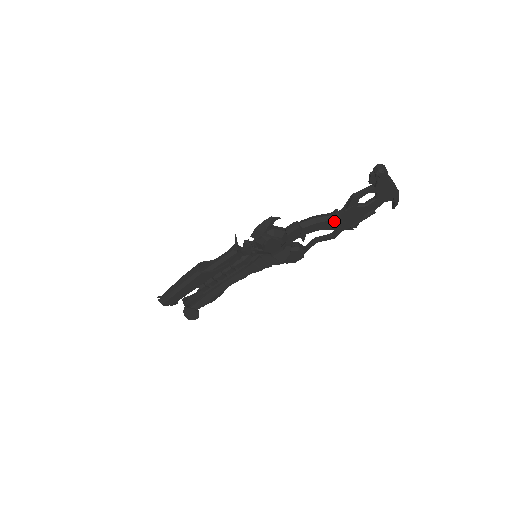
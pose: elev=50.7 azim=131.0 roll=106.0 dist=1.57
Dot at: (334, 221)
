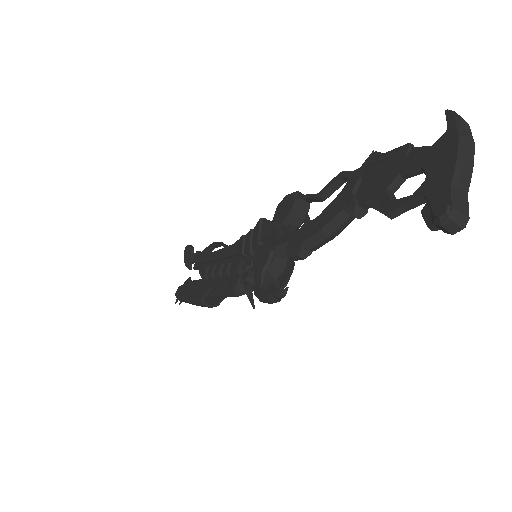
Dot at: occluded
